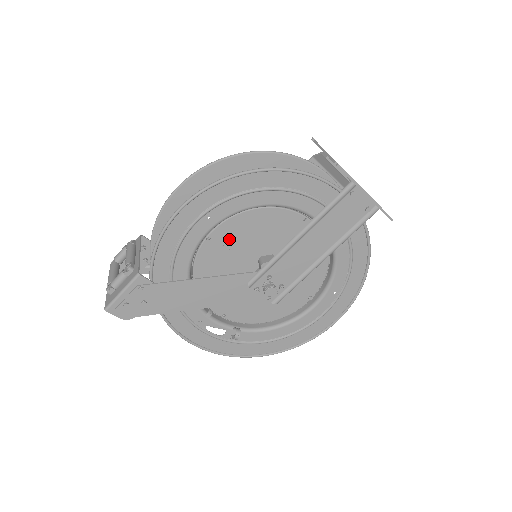
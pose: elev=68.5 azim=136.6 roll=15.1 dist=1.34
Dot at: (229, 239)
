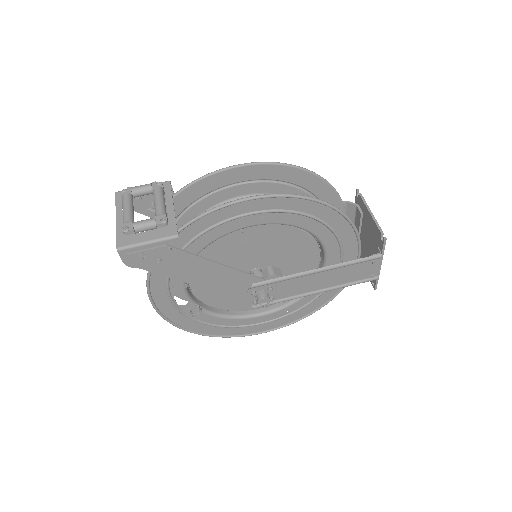
Dot at: (256, 237)
